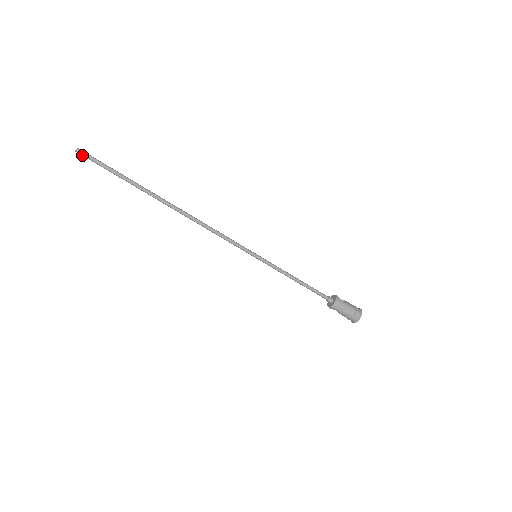
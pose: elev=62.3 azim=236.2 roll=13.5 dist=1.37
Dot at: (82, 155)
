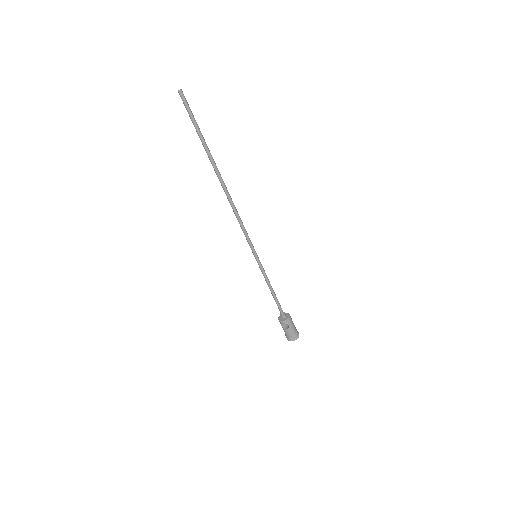
Dot at: (182, 97)
